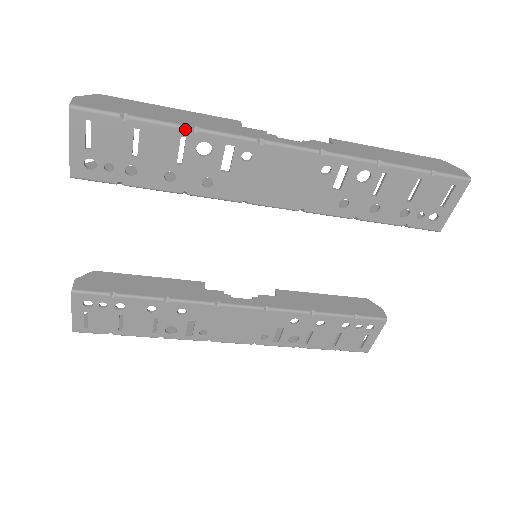
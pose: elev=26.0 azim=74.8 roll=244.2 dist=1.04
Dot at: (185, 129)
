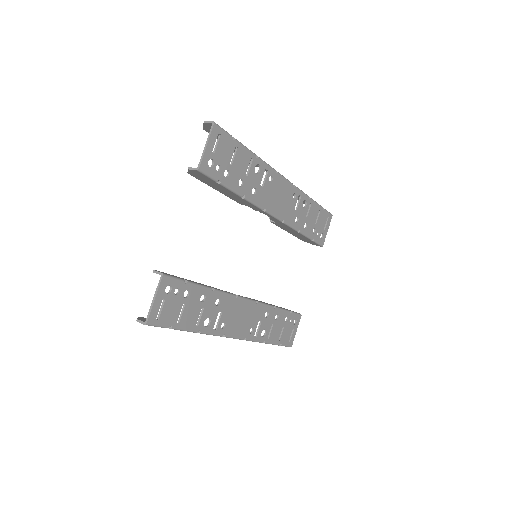
Dot at: (254, 154)
